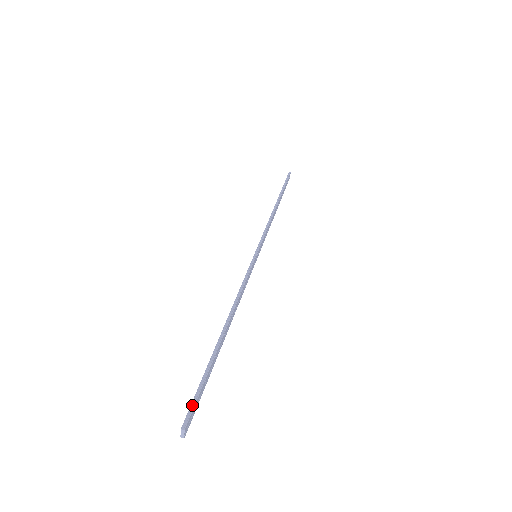
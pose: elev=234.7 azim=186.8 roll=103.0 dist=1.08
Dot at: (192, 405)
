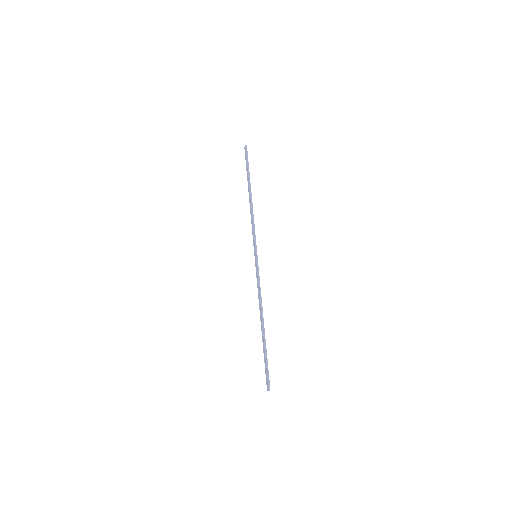
Dot at: (268, 377)
